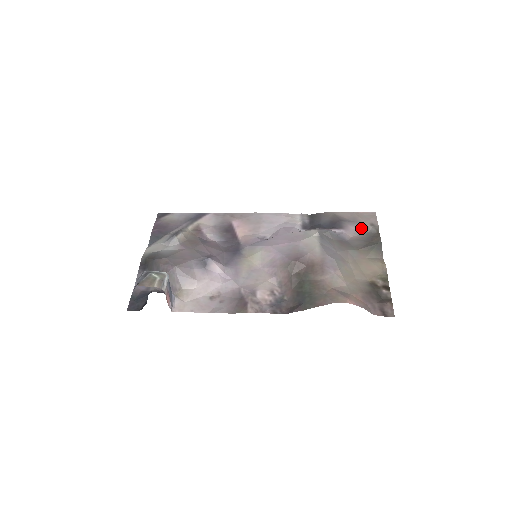
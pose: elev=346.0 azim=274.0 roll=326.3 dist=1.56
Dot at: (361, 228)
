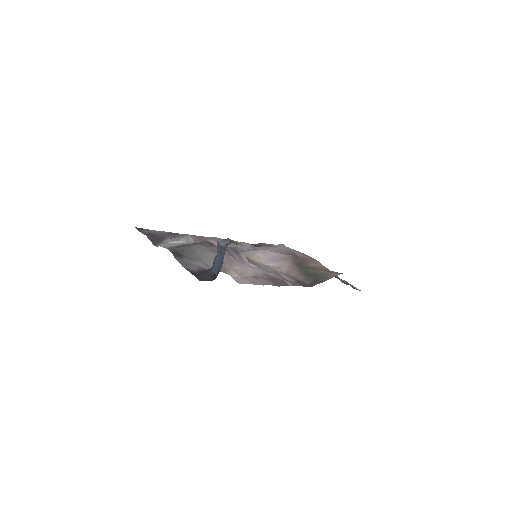
Dot at: occluded
